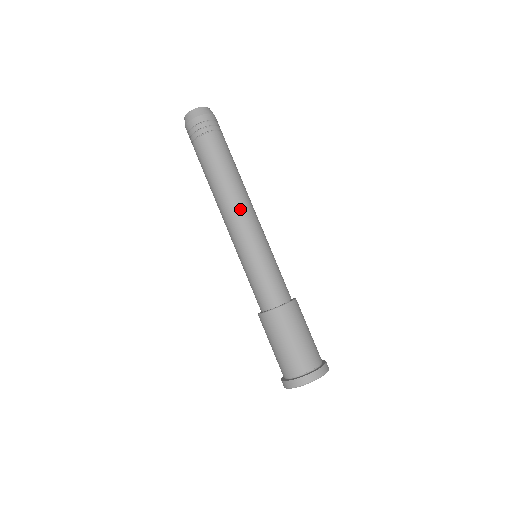
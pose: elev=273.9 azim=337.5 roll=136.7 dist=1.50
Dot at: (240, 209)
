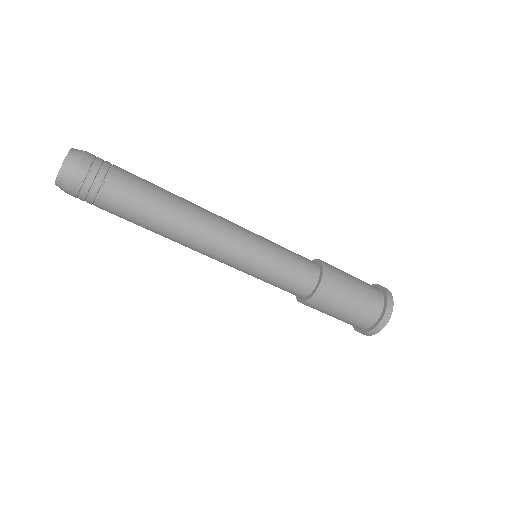
Dot at: (213, 227)
